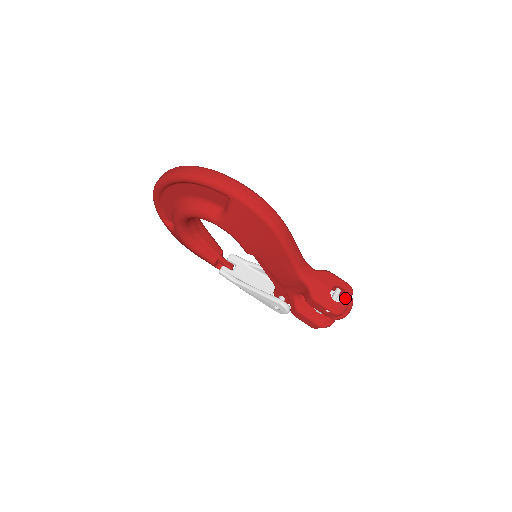
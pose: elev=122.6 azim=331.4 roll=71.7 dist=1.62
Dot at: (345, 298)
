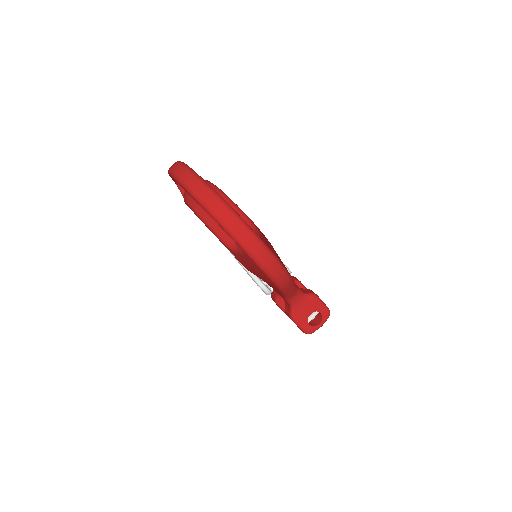
Dot at: (319, 323)
